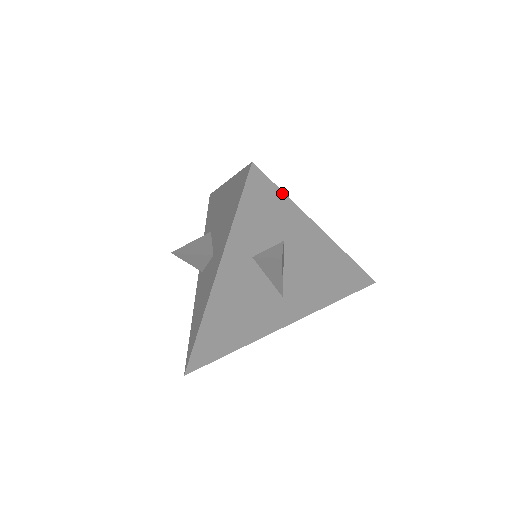
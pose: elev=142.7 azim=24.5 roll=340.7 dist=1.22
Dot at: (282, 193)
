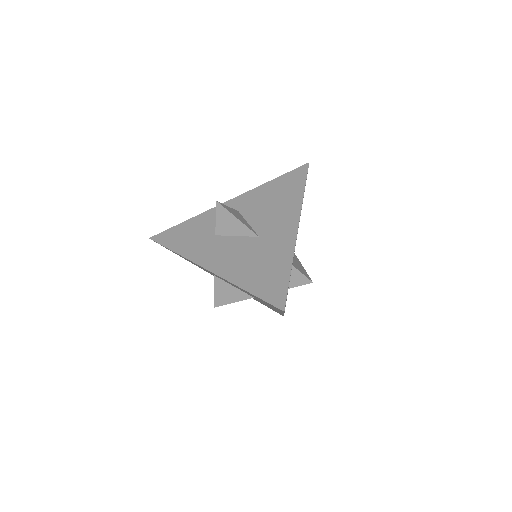
Dot at: occluded
